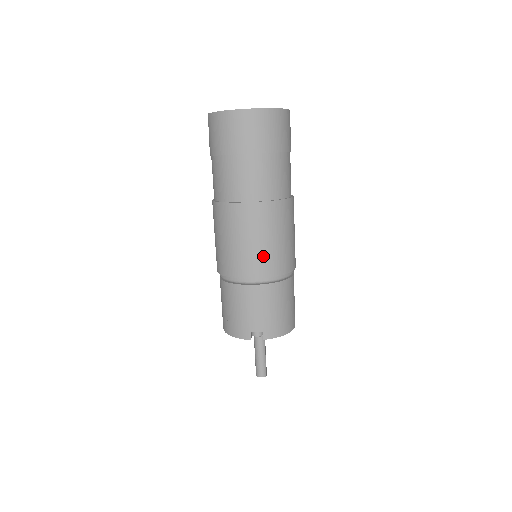
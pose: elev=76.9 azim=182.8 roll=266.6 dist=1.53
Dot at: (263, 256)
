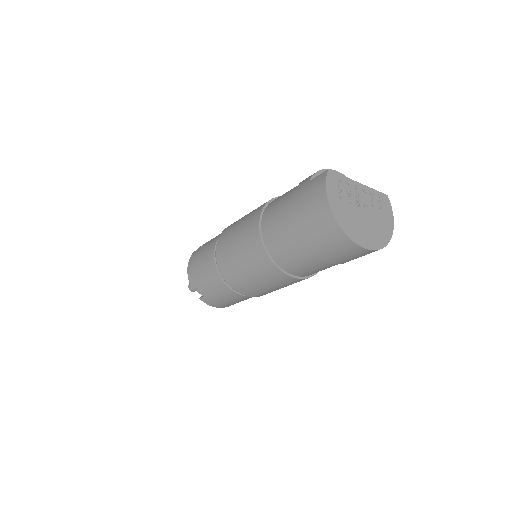
Dot at: (244, 282)
